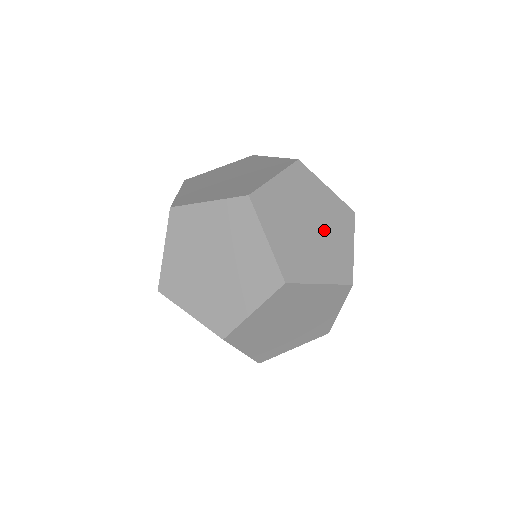
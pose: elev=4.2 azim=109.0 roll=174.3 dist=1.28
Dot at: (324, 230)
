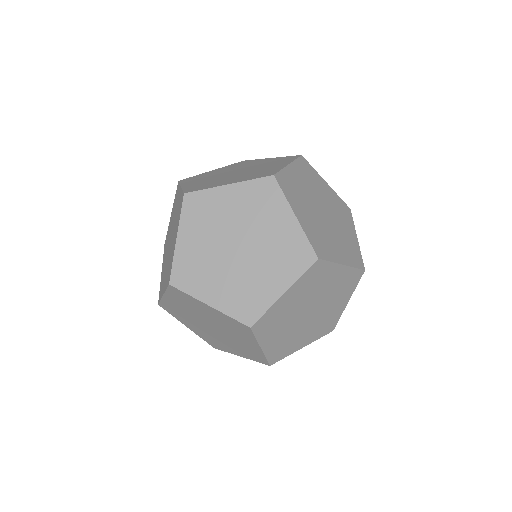
Dot at: (253, 259)
